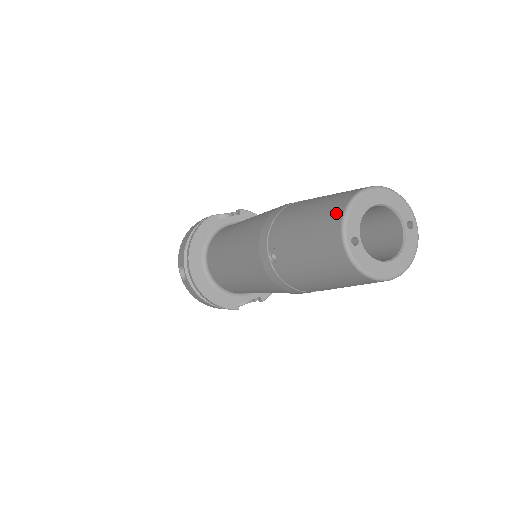
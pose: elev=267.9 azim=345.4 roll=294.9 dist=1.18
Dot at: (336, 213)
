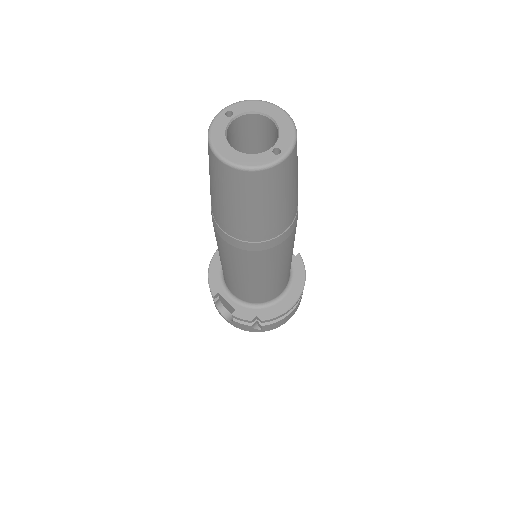
Dot at: occluded
